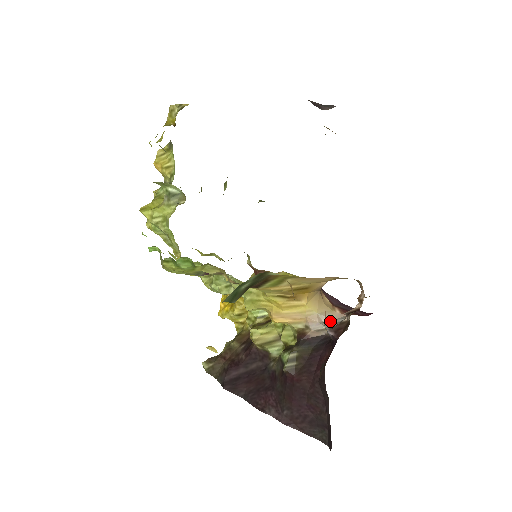
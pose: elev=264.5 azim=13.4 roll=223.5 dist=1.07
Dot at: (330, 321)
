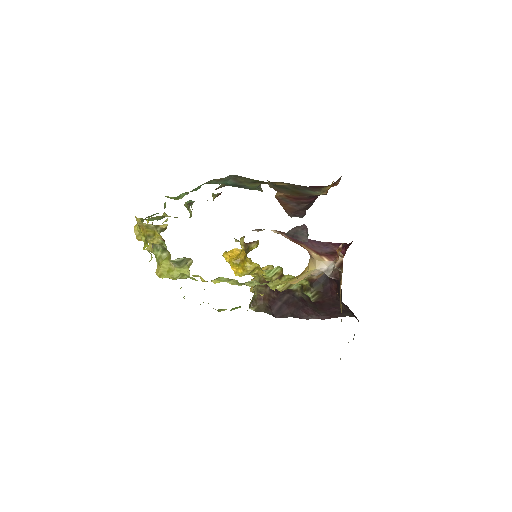
Dot at: (326, 269)
